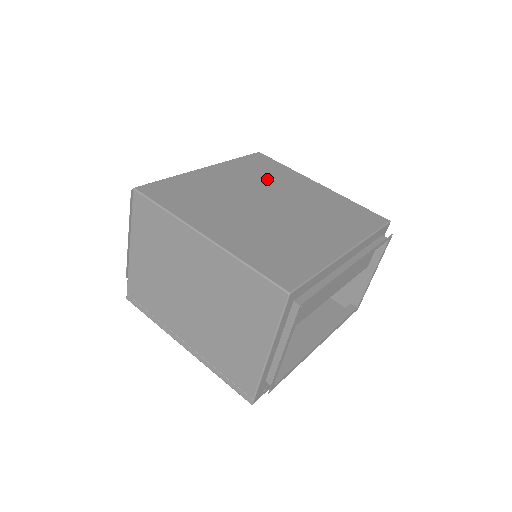
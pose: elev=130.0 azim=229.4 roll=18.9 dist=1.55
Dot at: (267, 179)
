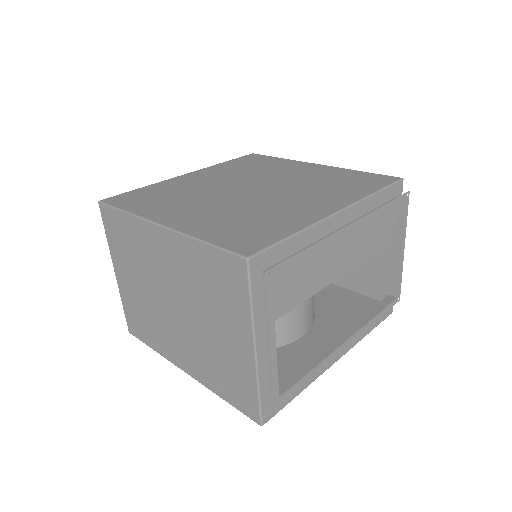
Dot at: (254, 171)
